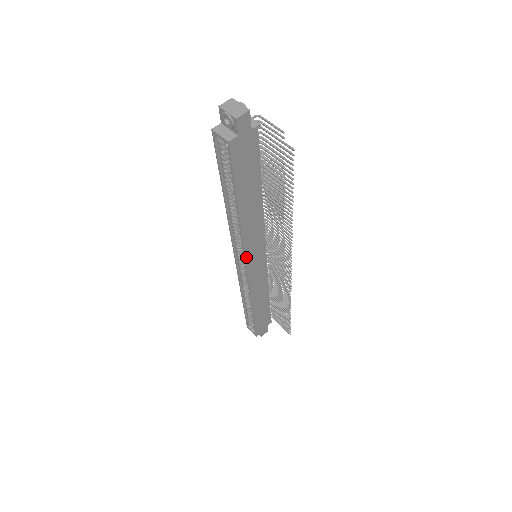
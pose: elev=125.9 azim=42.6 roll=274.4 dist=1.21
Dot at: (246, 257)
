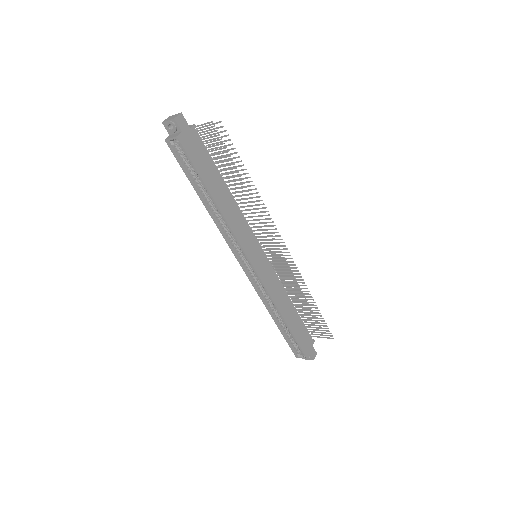
Dot at: (245, 251)
